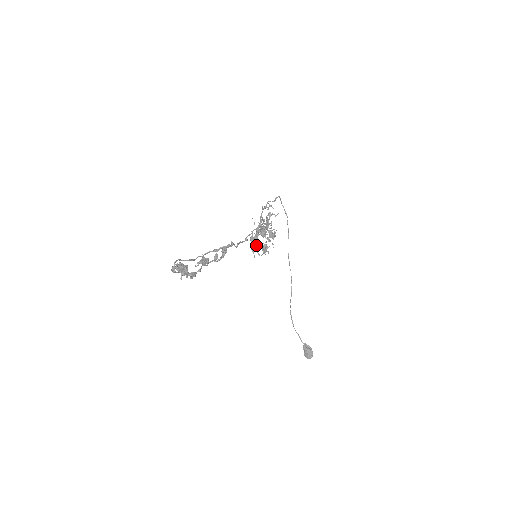
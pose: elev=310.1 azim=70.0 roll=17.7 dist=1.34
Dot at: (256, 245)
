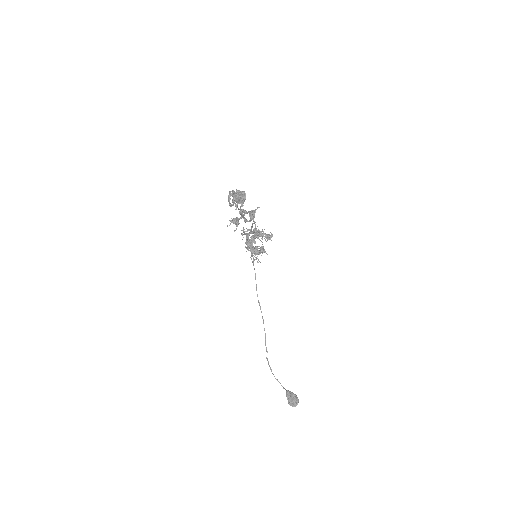
Dot at: occluded
